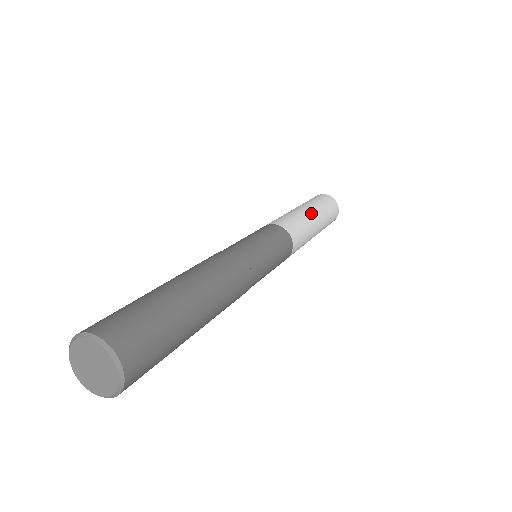
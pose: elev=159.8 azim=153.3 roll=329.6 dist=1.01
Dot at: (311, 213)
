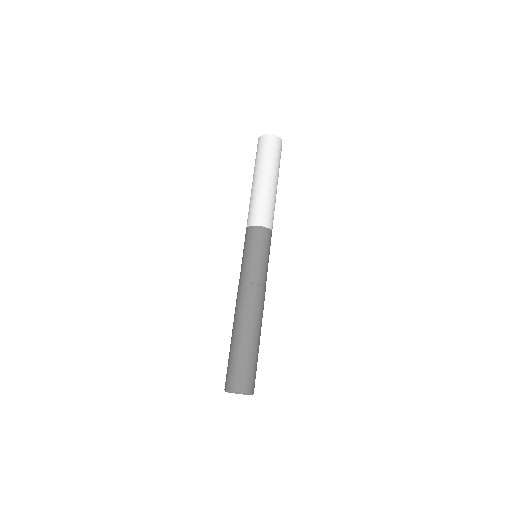
Dot at: (266, 182)
